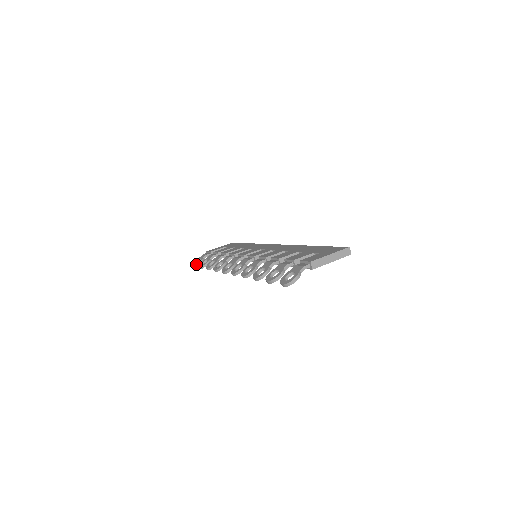
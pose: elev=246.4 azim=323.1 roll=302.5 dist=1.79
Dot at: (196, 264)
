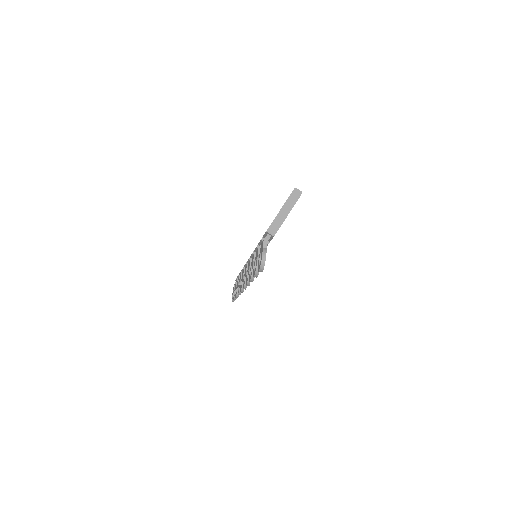
Dot at: (232, 298)
